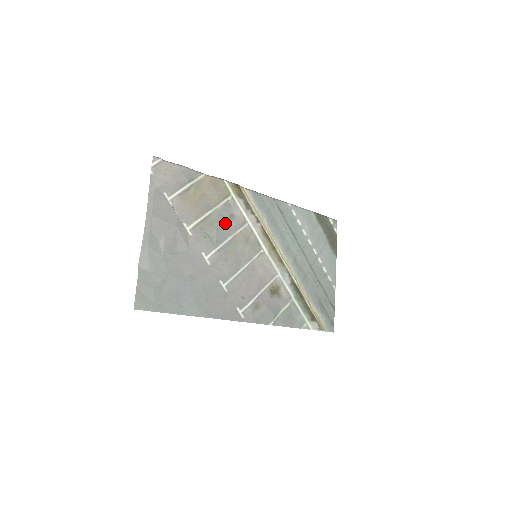
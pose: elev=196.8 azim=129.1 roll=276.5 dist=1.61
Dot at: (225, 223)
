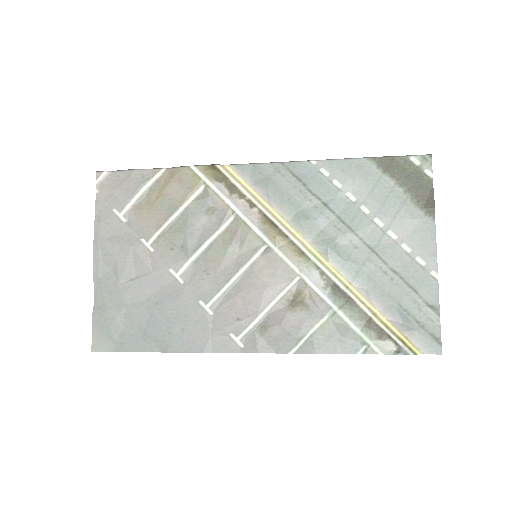
Dot at: (200, 223)
